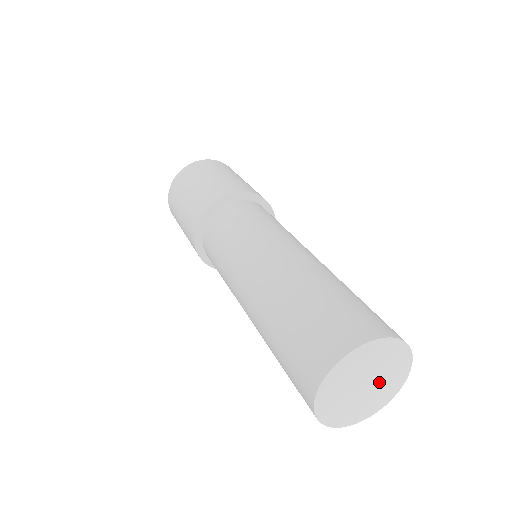
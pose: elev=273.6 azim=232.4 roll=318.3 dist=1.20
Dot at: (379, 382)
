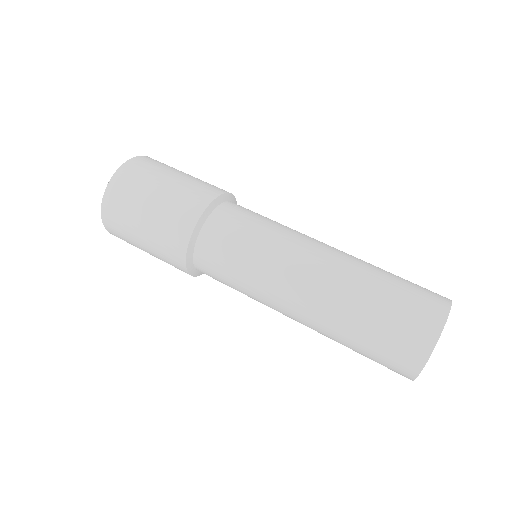
Dot at: occluded
